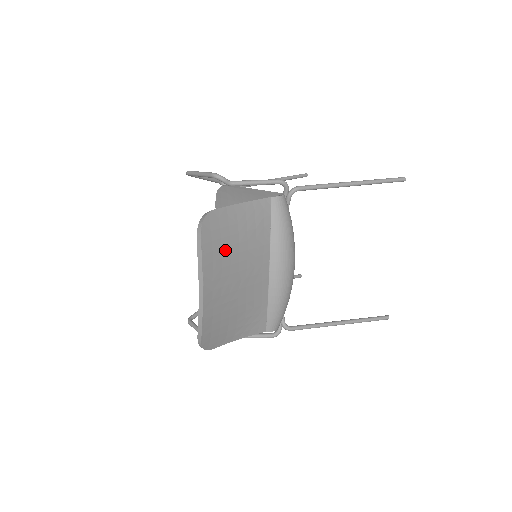
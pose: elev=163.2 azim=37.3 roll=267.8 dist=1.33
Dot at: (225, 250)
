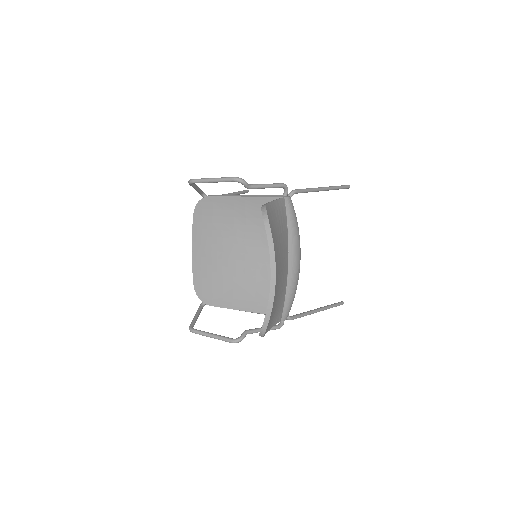
Dot at: (277, 240)
